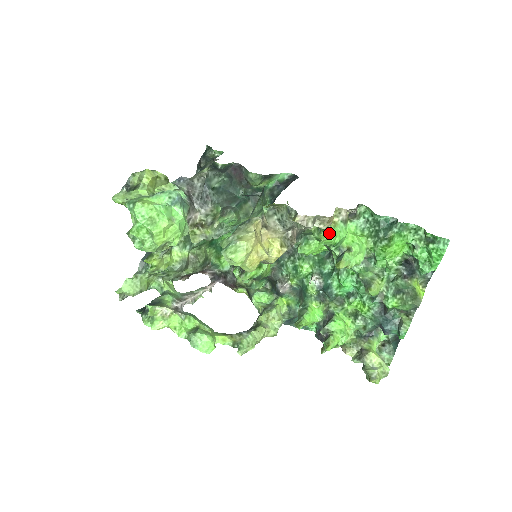
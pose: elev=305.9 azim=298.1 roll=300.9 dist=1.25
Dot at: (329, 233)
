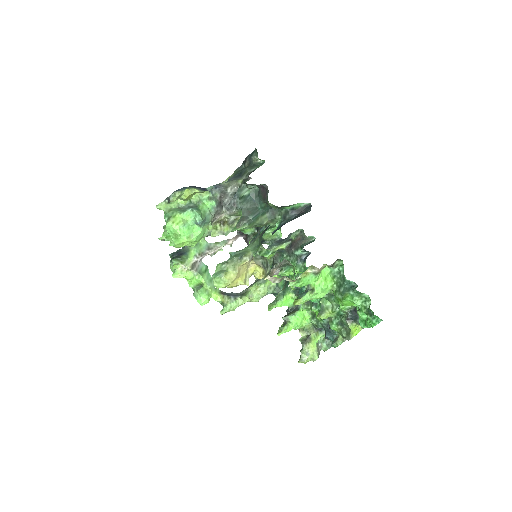
Dot at: (297, 281)
